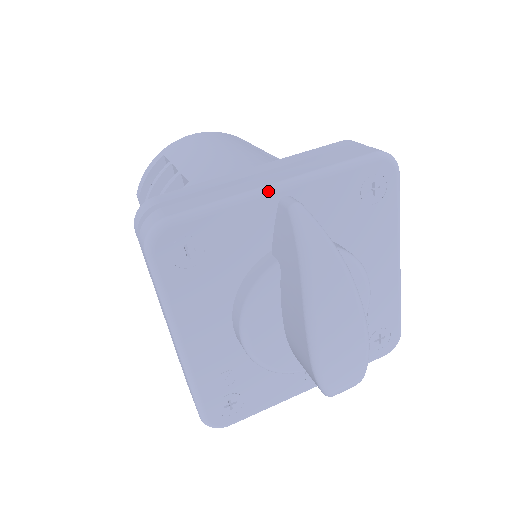
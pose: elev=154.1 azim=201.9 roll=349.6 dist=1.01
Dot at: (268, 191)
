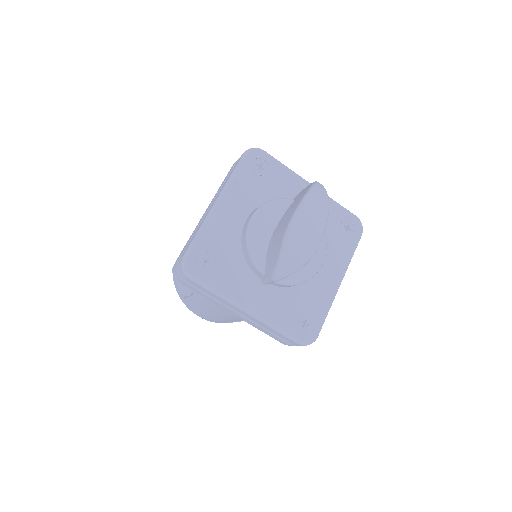
Dot at: (306, 181)
